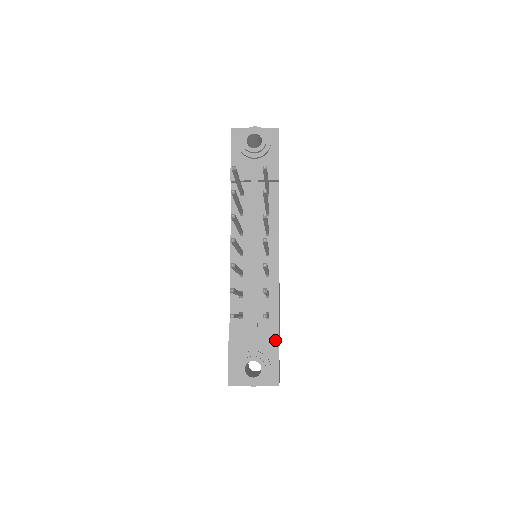
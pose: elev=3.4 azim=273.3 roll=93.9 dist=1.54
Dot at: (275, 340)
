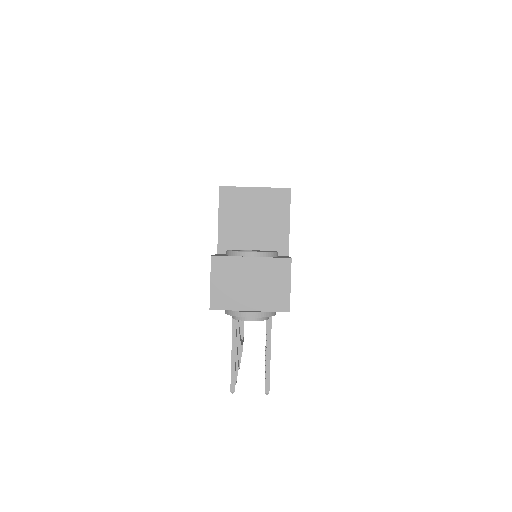
Dot at: occluded
